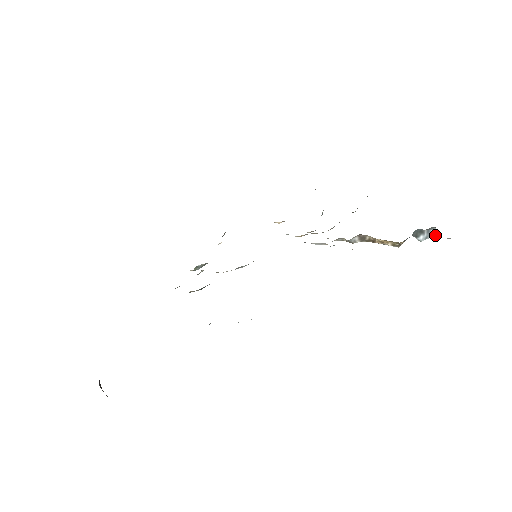
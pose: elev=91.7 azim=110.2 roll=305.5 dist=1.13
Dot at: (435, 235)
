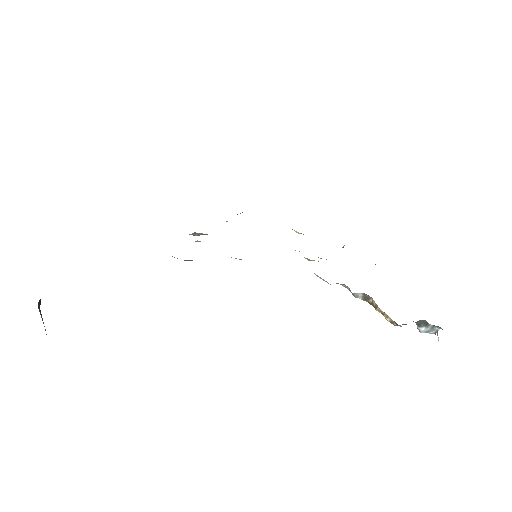
Dot at: (437, 334)
